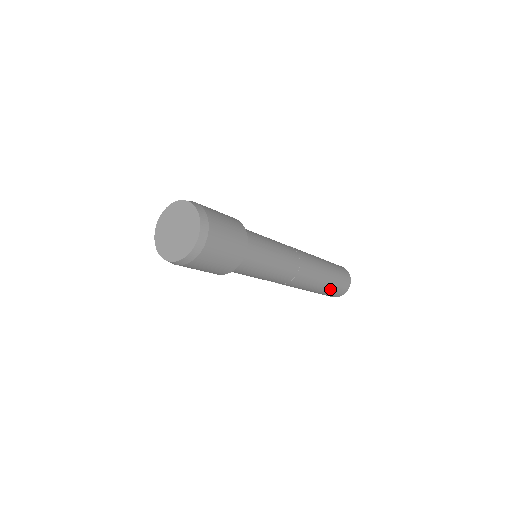
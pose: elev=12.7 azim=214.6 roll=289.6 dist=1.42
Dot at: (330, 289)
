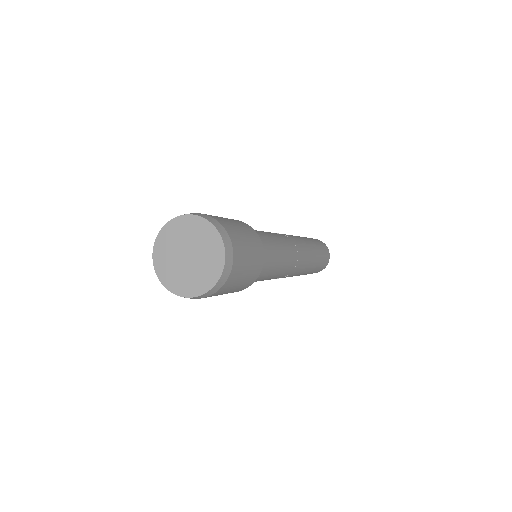
Dot at: (320, 256)
